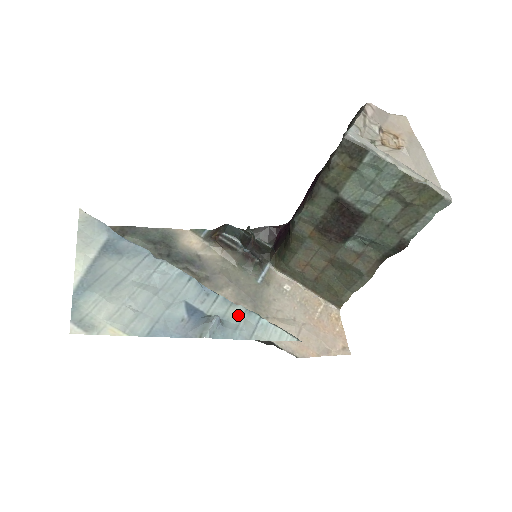
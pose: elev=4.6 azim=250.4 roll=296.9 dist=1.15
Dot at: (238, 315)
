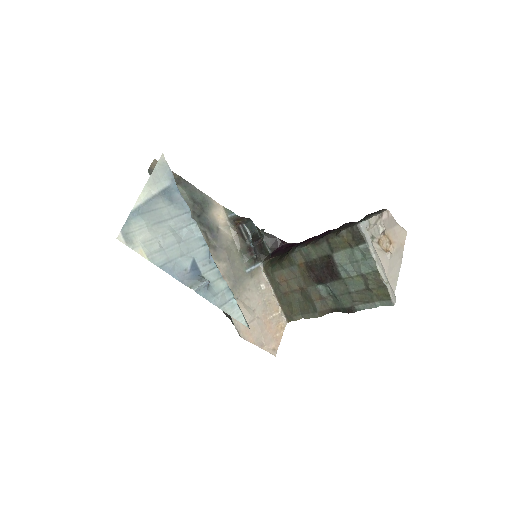
Dot at: (221, 287)
